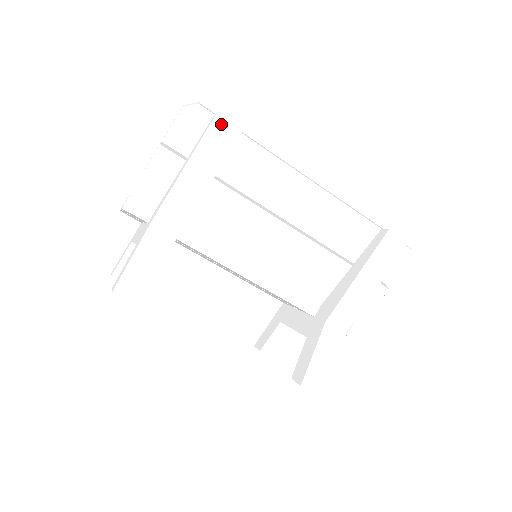
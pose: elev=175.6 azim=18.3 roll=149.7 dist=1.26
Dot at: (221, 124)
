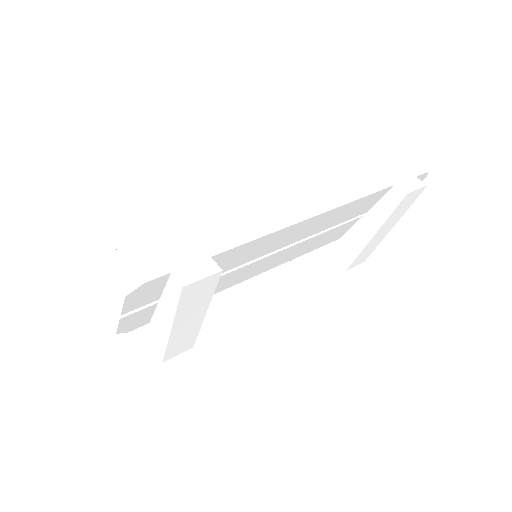
Dot at: (192, 289)
